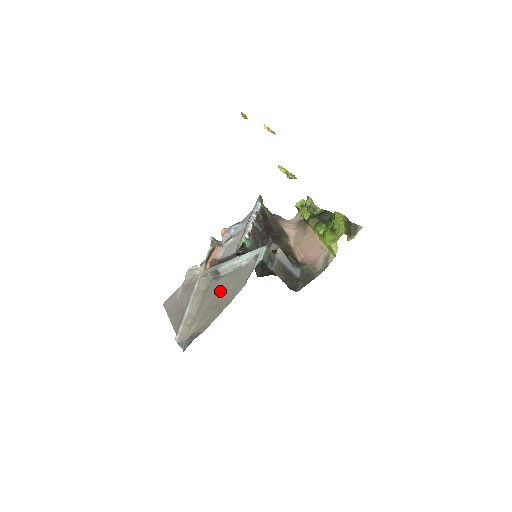
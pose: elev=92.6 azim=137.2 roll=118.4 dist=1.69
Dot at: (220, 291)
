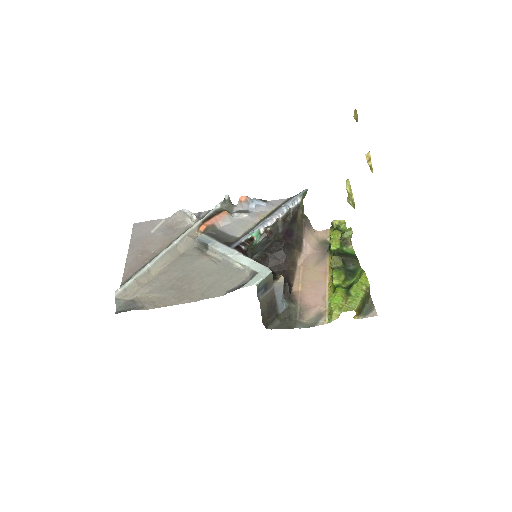
Dot at: (194, 273)
